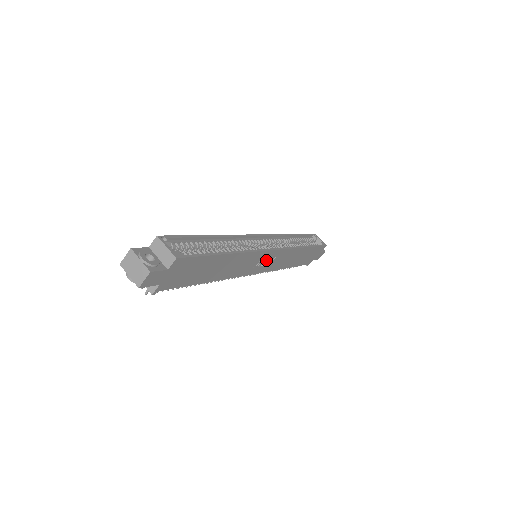
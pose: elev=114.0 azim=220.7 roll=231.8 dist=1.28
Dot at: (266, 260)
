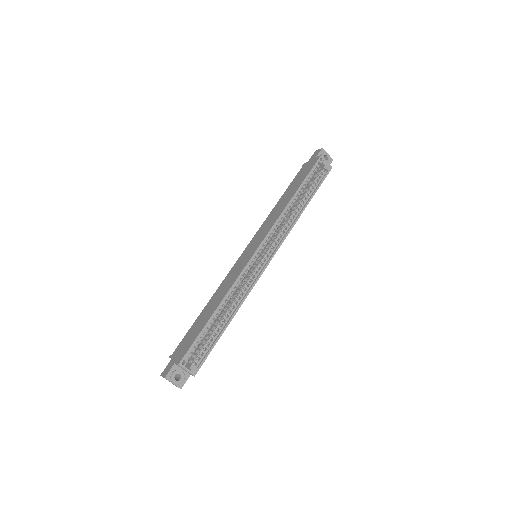
Dot at: occluded
